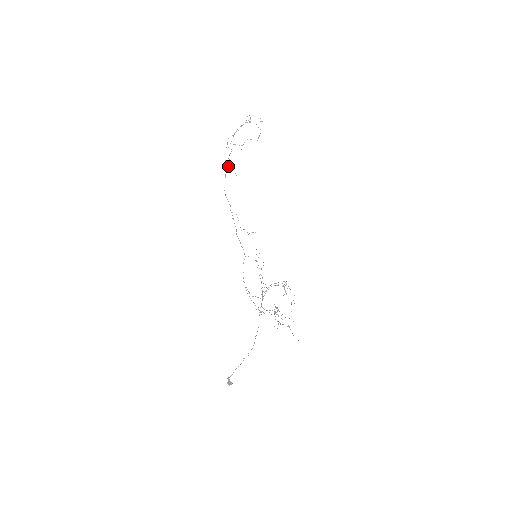
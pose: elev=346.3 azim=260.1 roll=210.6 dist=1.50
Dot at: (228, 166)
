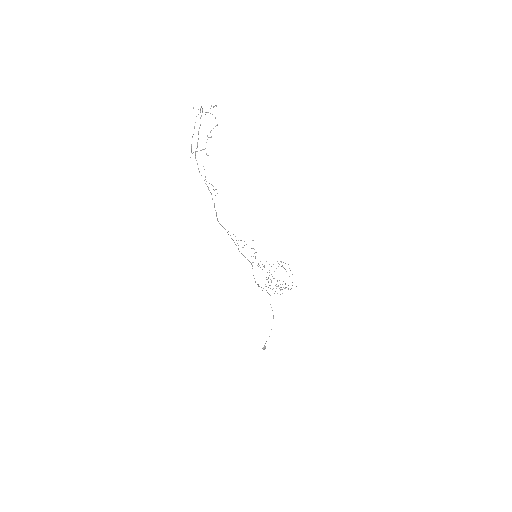
Dot at: occluded
